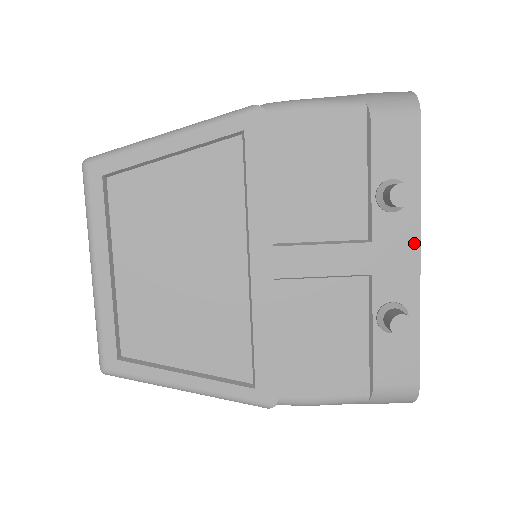
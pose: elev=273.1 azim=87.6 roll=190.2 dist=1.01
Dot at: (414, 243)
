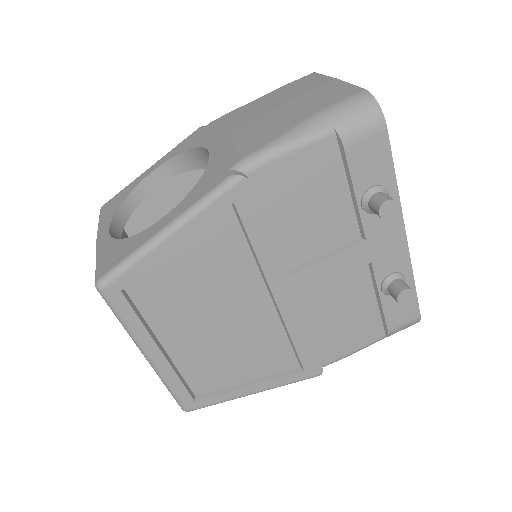
Dot at: (399, 227)
